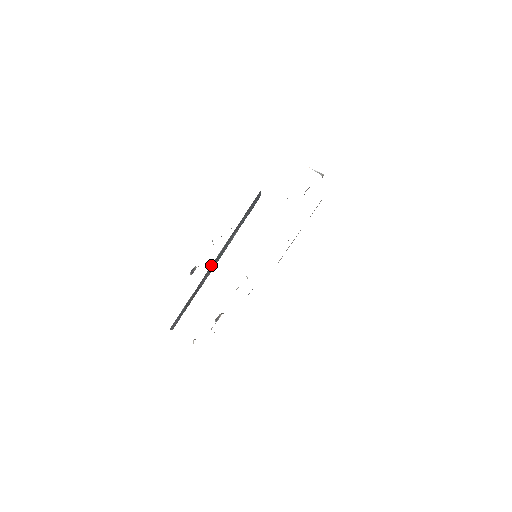
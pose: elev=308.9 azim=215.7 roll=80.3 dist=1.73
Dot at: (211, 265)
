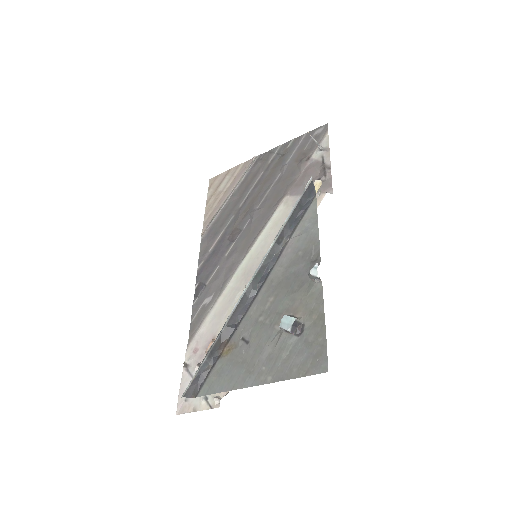
Dot at: (246, 290)
